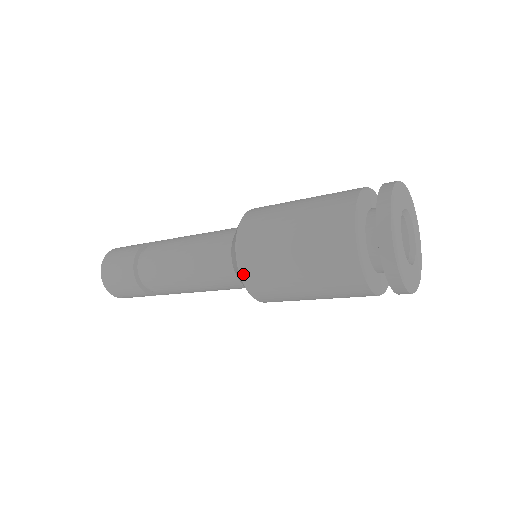
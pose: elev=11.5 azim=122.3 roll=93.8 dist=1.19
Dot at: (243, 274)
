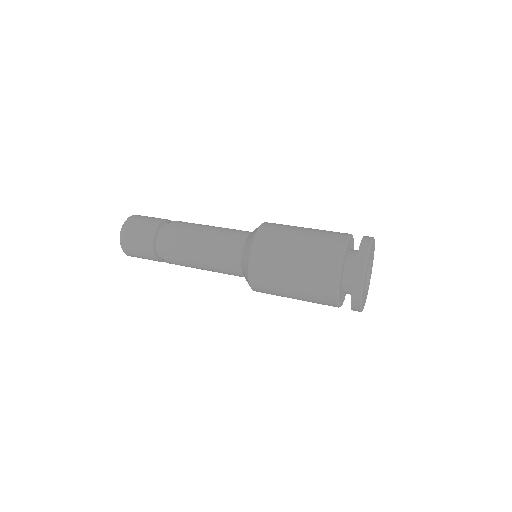
Dot at: (251, 273)
